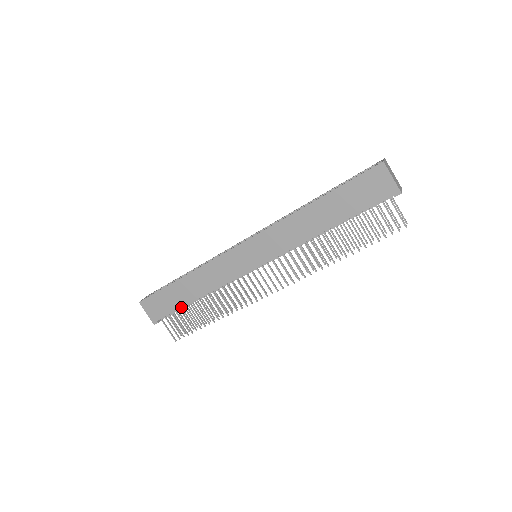
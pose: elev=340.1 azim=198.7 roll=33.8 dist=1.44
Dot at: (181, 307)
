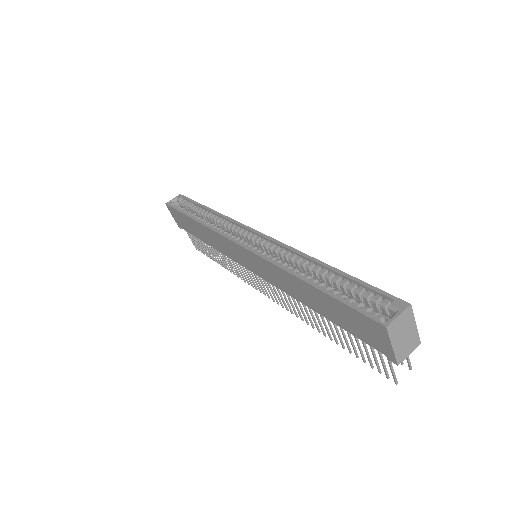
Dot at: (195, 236)
